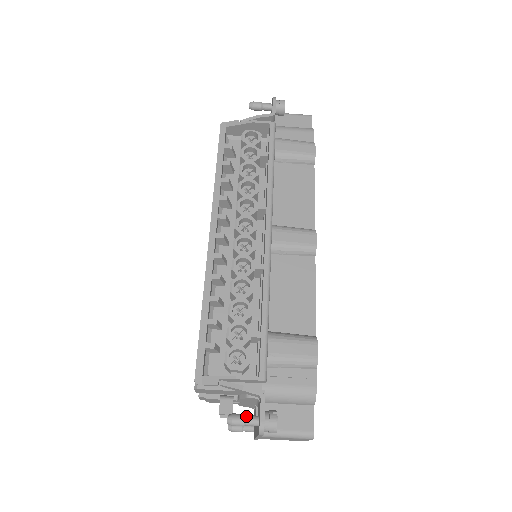
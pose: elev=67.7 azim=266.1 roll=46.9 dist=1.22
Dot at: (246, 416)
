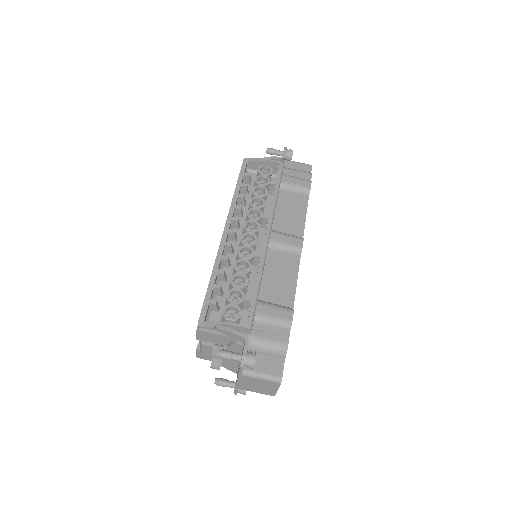
Dot at: (233, 352)
